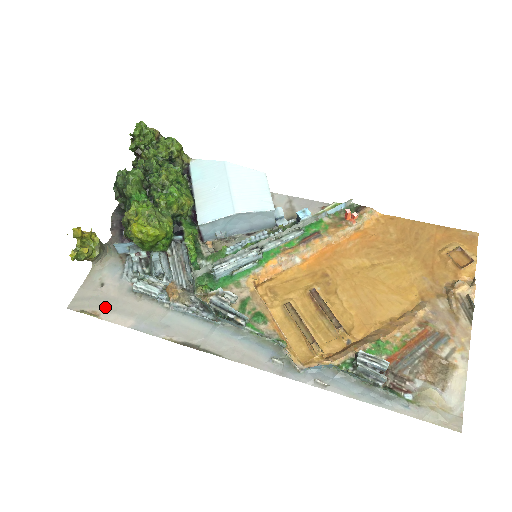
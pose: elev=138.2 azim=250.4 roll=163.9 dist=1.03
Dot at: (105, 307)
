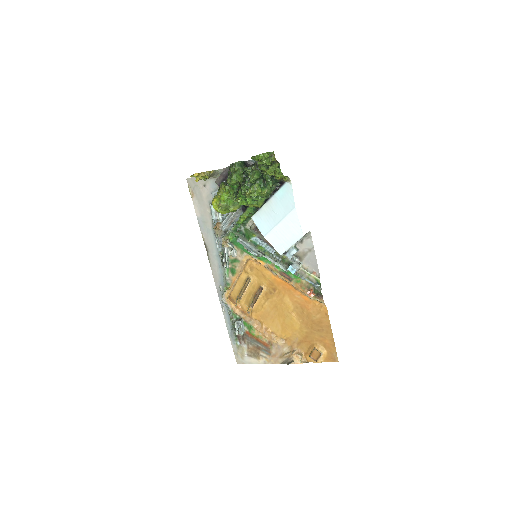
Dot at: (197, 197)
